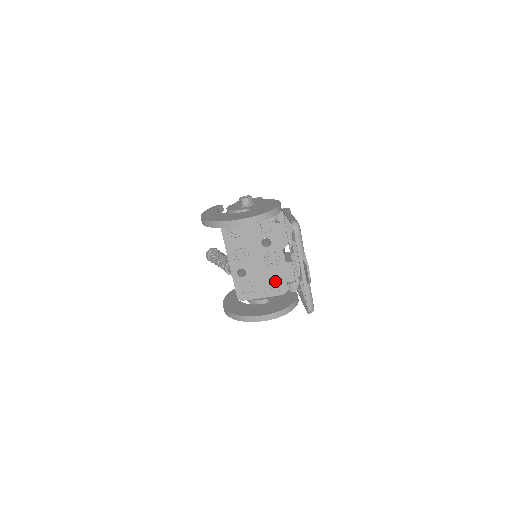
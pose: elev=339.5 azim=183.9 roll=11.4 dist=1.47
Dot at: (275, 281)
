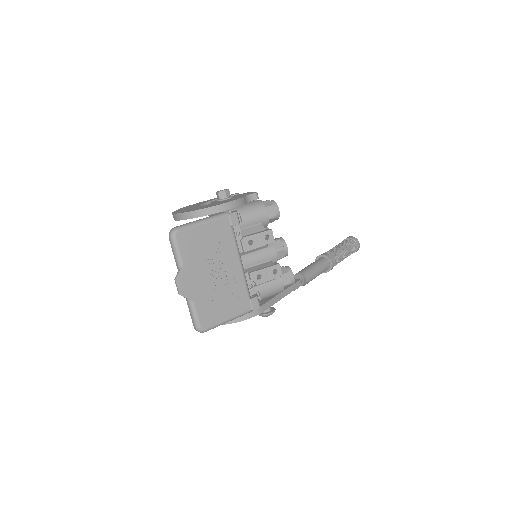
Dot at: occluded
